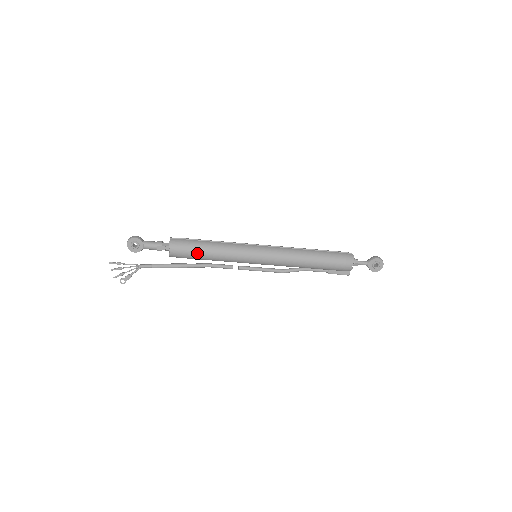
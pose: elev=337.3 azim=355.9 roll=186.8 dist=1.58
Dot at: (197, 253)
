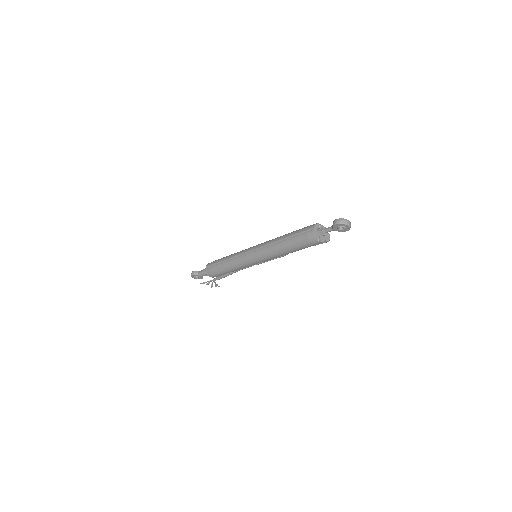
Dot at: (223, 273)
